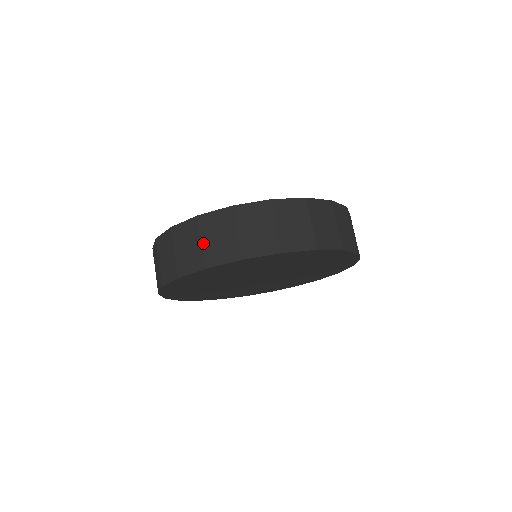
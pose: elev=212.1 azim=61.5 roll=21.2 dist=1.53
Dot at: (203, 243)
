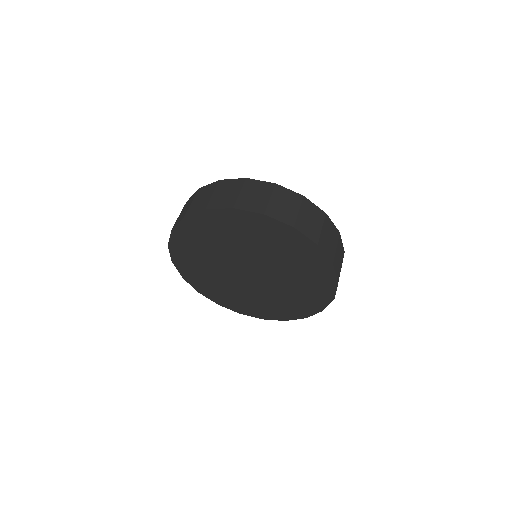
Dot at: (192, 203)
